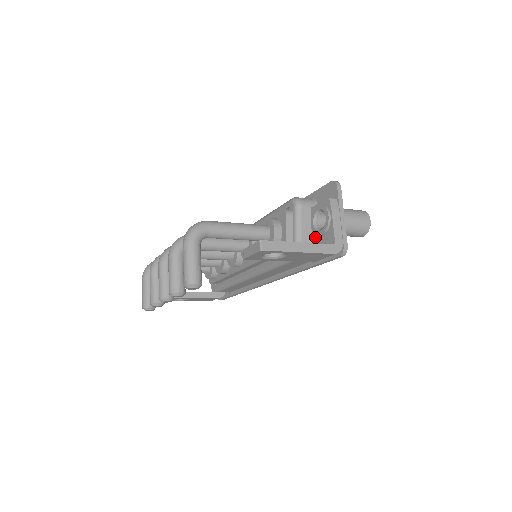
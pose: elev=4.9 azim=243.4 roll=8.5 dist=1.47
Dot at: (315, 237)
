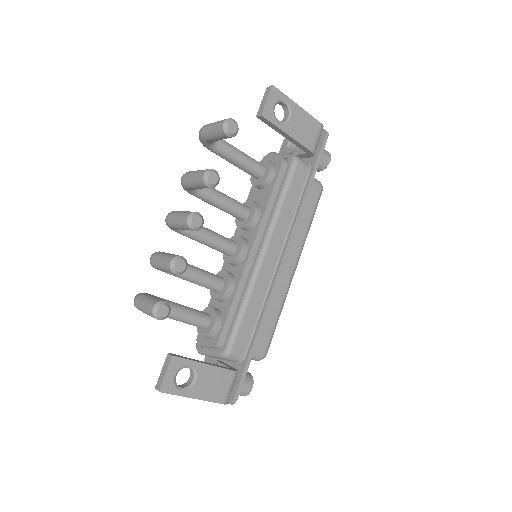
Dot at: (299, 151)
